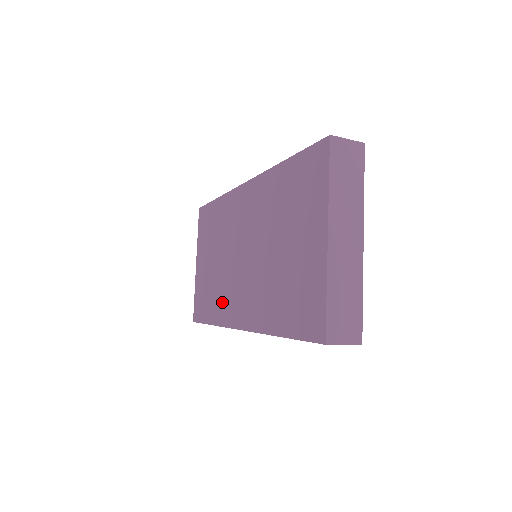
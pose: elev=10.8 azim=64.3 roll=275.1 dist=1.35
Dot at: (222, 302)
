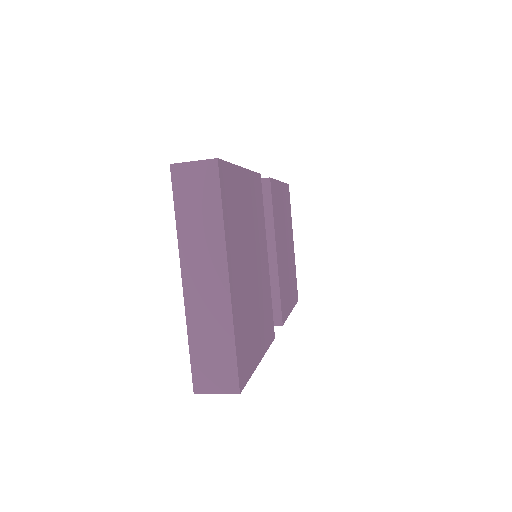
Dot at: occluded
